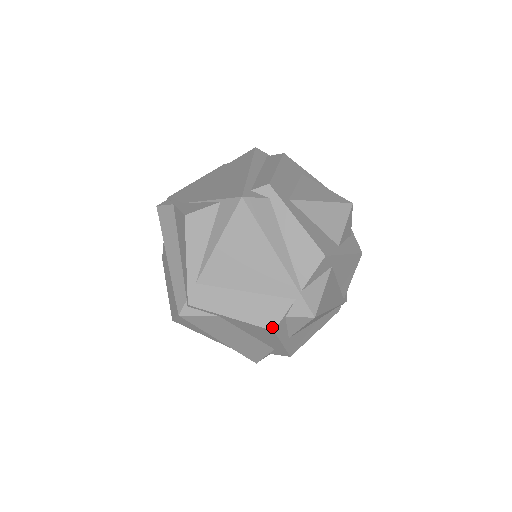
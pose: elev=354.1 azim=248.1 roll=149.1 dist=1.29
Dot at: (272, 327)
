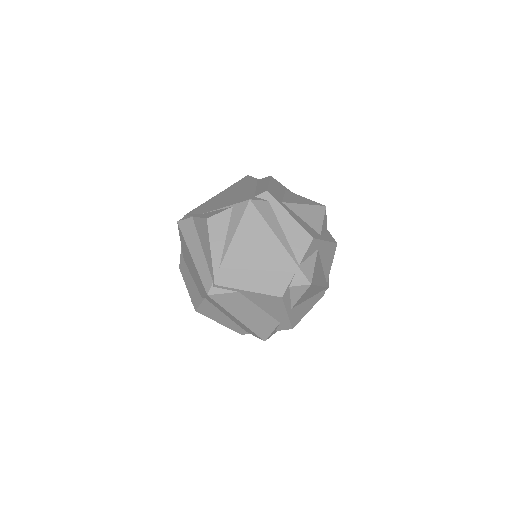
Dot at: (280, 295)
